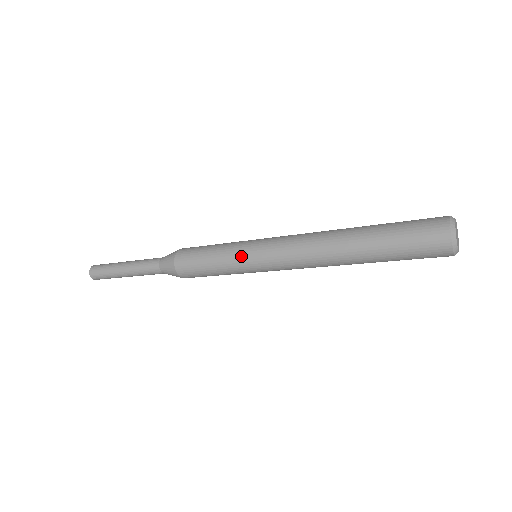
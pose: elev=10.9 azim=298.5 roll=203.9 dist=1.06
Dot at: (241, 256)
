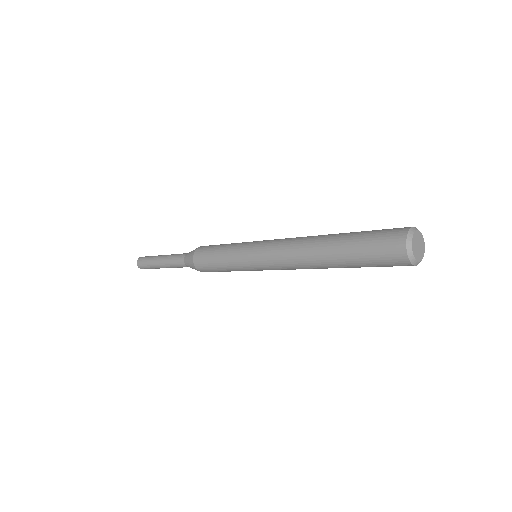
Dot at: (245, 268)
